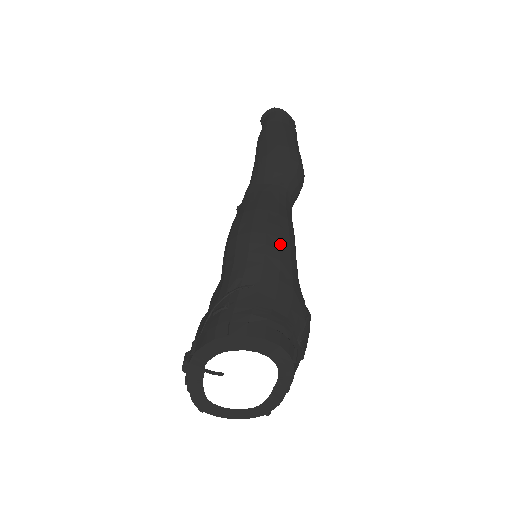
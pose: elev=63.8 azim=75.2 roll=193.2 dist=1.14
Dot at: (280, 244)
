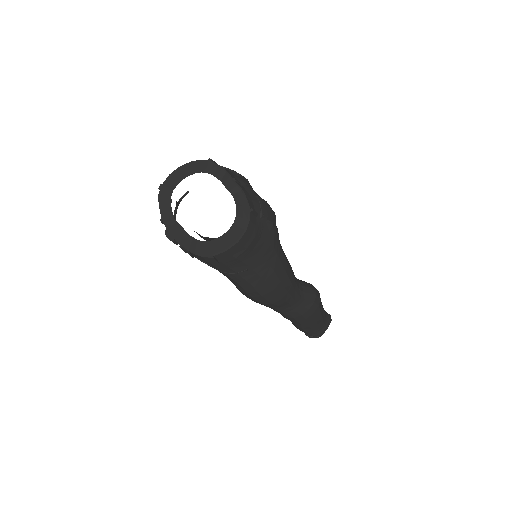
Dot at: occluded
